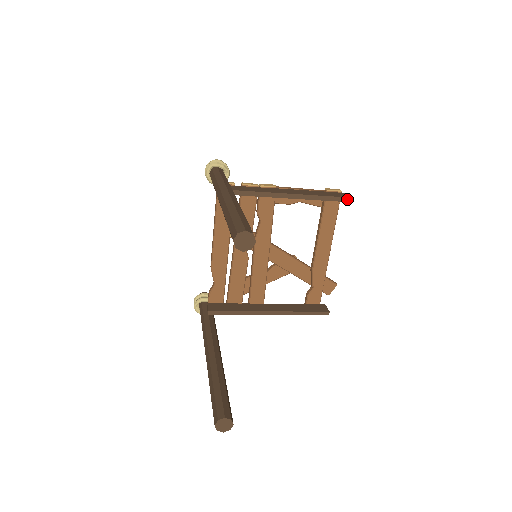
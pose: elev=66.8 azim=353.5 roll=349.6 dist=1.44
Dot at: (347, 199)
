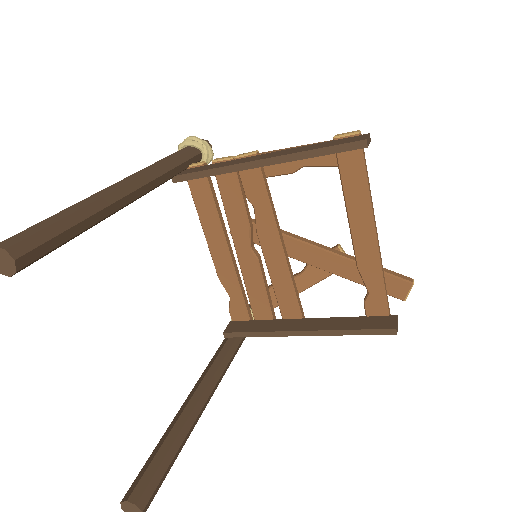
Dot at: (356, 144)
